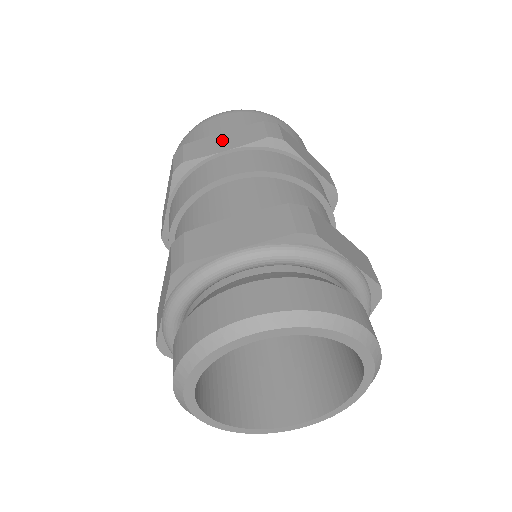
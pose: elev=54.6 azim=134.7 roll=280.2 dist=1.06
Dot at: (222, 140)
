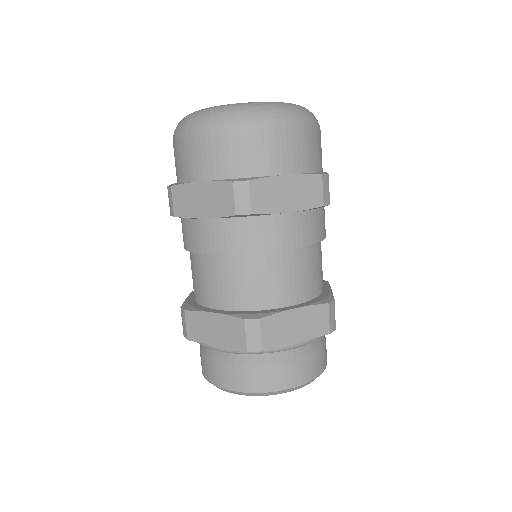
Dot at: (286, 192)
